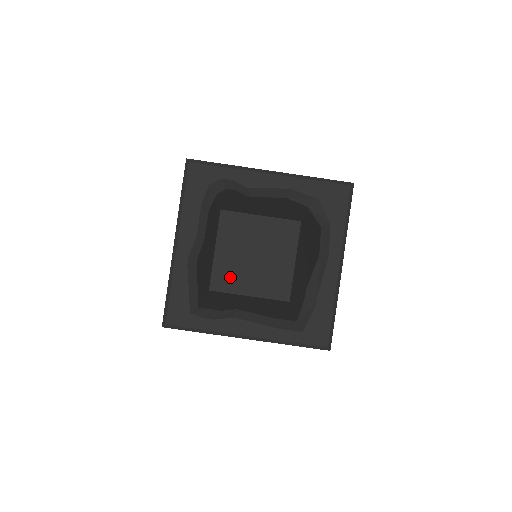
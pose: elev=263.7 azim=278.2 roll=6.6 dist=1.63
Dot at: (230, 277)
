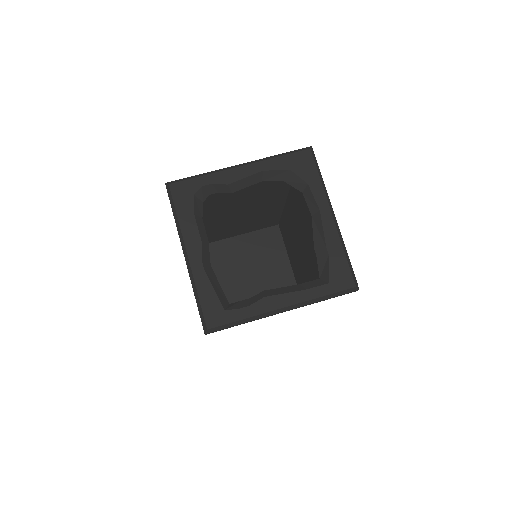
Dot at: (239, 299)
